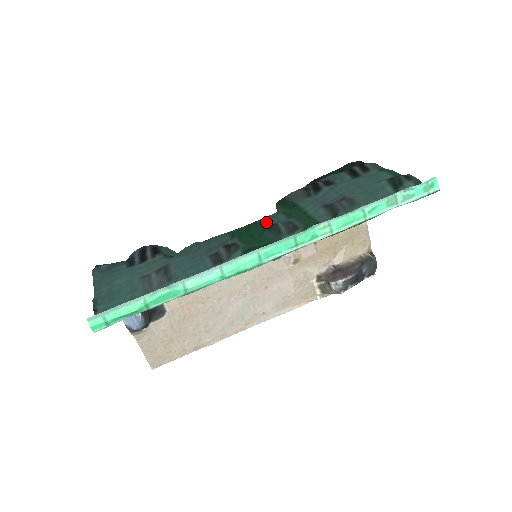
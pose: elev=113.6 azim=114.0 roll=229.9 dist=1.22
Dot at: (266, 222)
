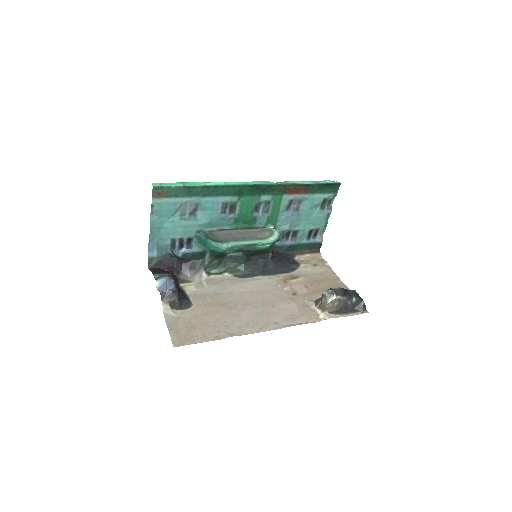
Dot at: (256, 222)
